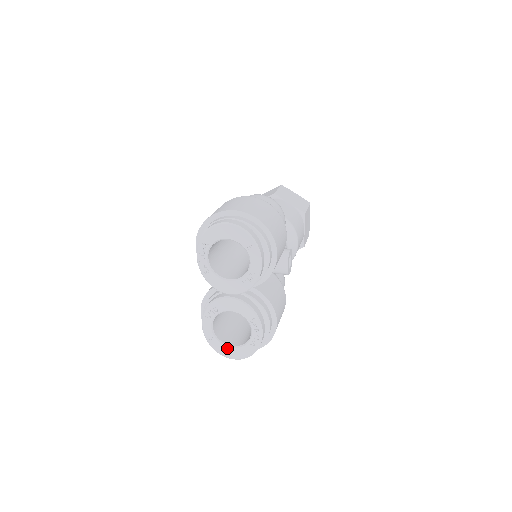
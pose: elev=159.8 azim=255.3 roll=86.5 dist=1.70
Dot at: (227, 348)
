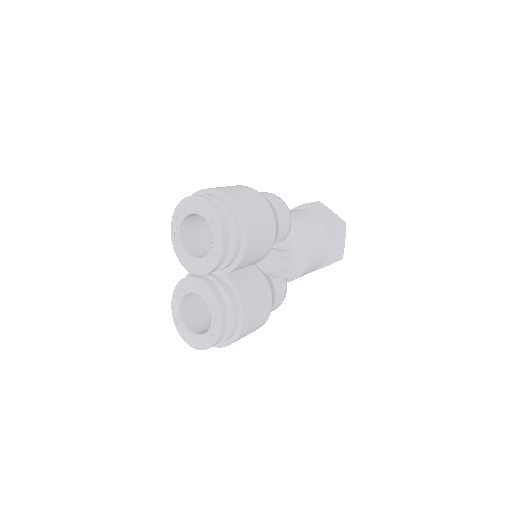
Dot at: (190, 335)
